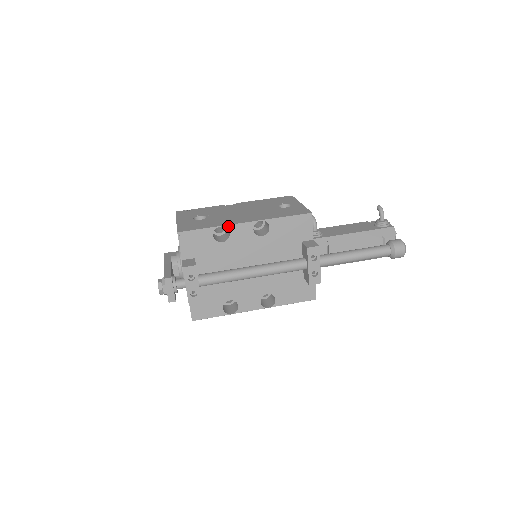
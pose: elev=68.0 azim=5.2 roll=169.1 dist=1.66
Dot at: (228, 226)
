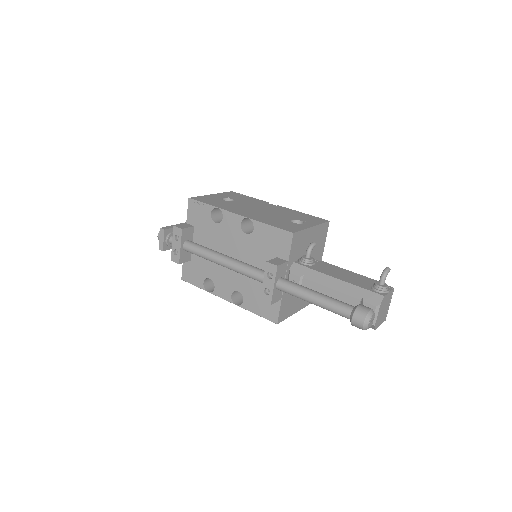
Dot at: (223, 210)
